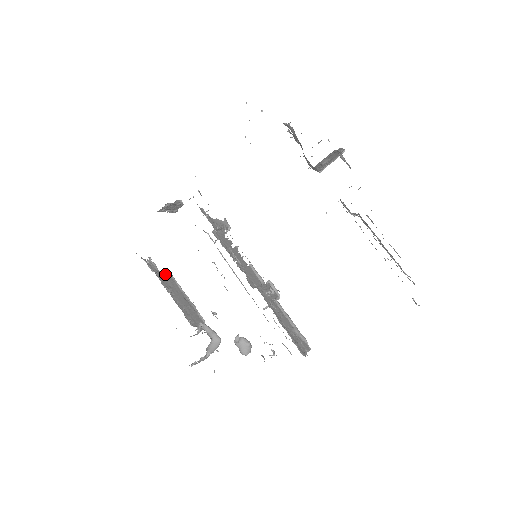
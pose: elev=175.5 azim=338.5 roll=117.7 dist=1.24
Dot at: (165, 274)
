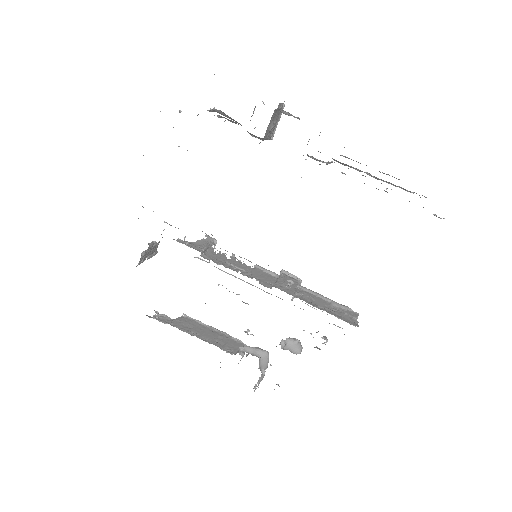
Dot at: (180, 319)
